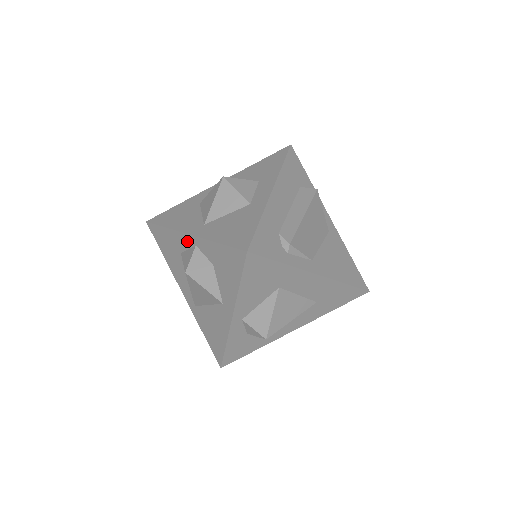
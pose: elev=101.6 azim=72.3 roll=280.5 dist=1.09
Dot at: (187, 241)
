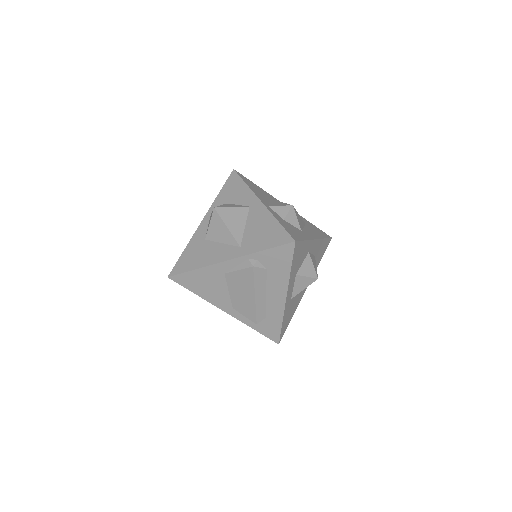
Dot at: (204, 225)
